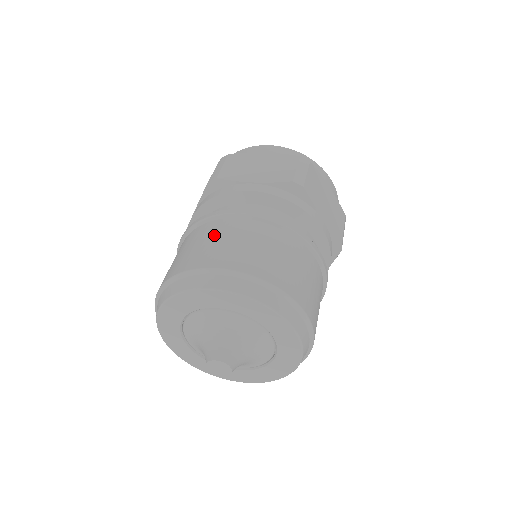
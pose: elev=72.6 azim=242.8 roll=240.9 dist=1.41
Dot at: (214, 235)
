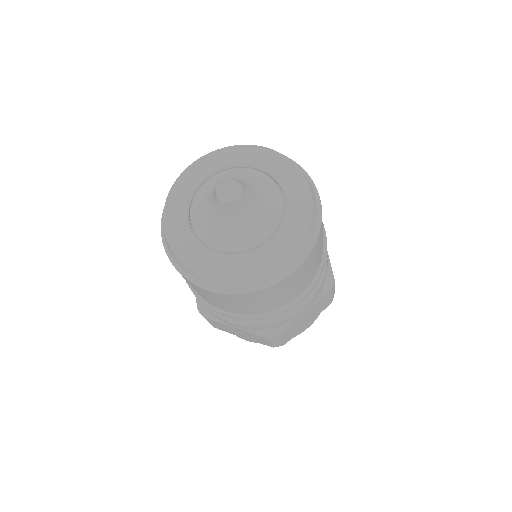
Dot at: occluded
